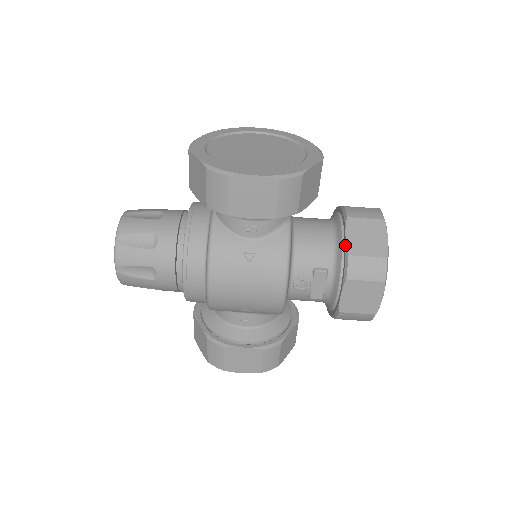
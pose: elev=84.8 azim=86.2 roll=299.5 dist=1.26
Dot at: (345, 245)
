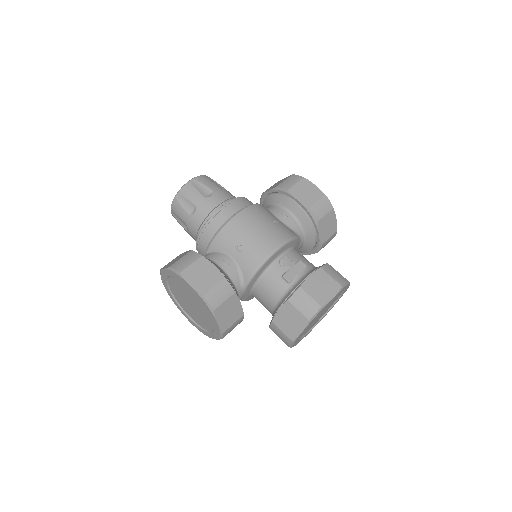
Dot at: occluded
